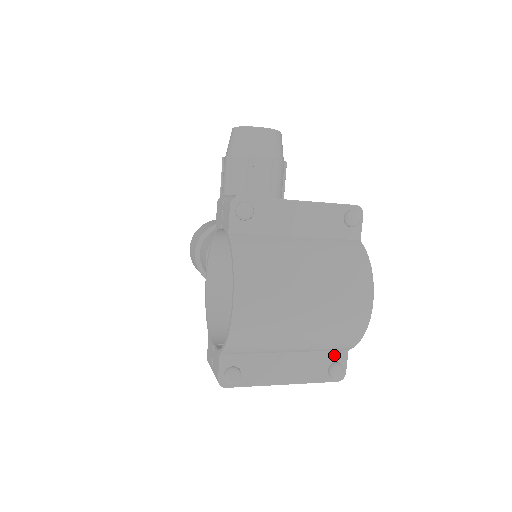
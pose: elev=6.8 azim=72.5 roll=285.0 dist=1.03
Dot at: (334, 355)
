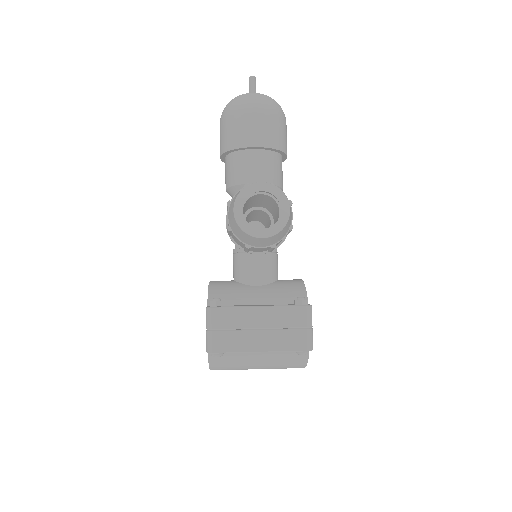
Dot at: occluded
